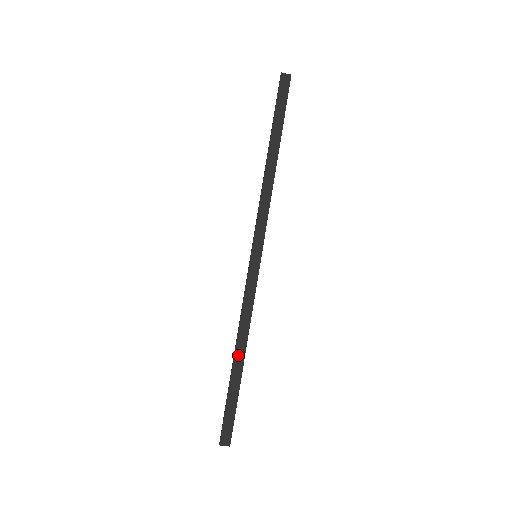
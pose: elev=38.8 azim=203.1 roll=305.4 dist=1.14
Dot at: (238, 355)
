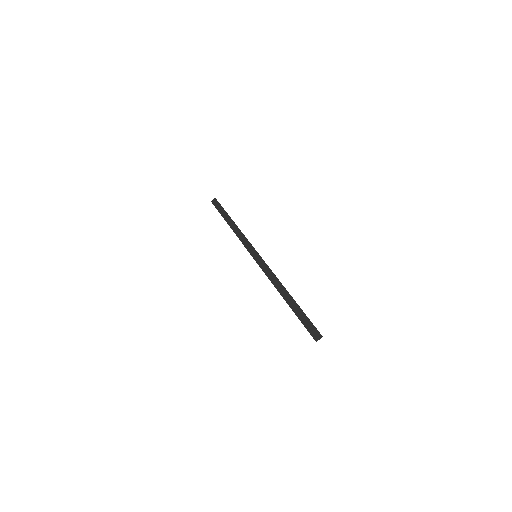
Dot at: (285, 296)
